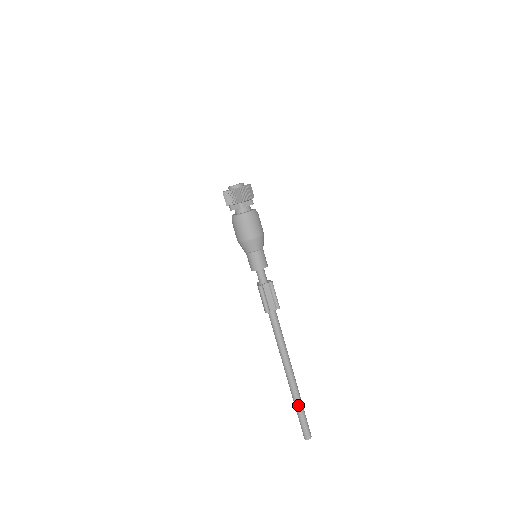
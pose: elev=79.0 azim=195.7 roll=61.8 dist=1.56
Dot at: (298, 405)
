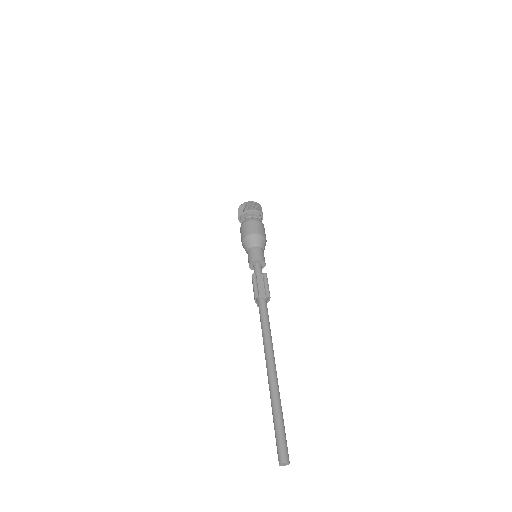
Dot at: (275, 408)
